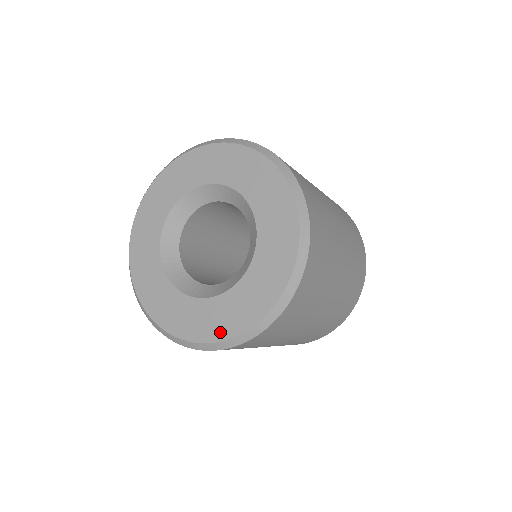
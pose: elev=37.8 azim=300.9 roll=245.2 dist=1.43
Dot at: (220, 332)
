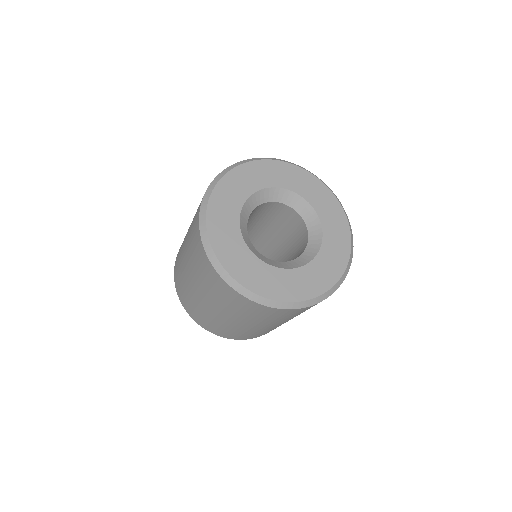
Dot at: (269, 292)
